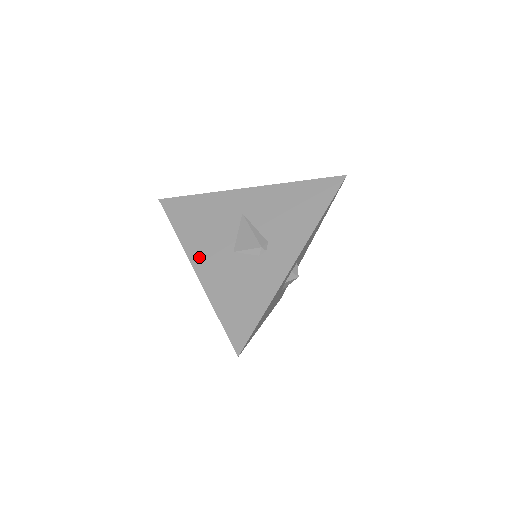
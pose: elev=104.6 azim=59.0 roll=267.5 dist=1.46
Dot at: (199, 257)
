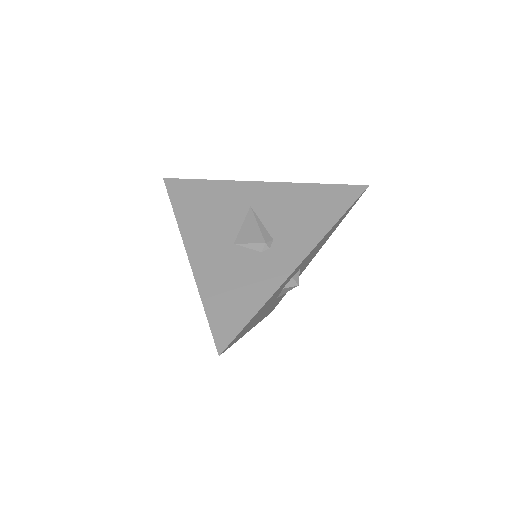
Dot at: (195, 243)
